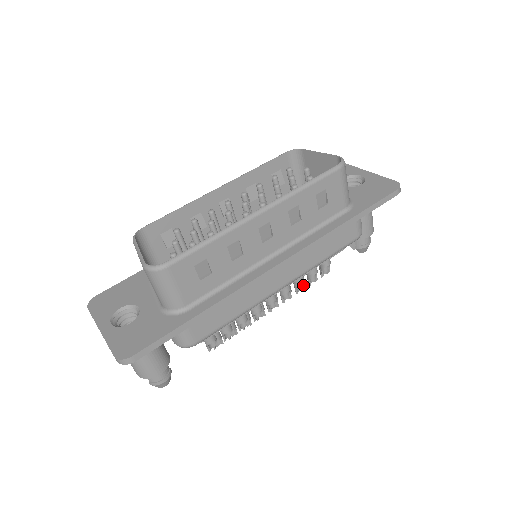
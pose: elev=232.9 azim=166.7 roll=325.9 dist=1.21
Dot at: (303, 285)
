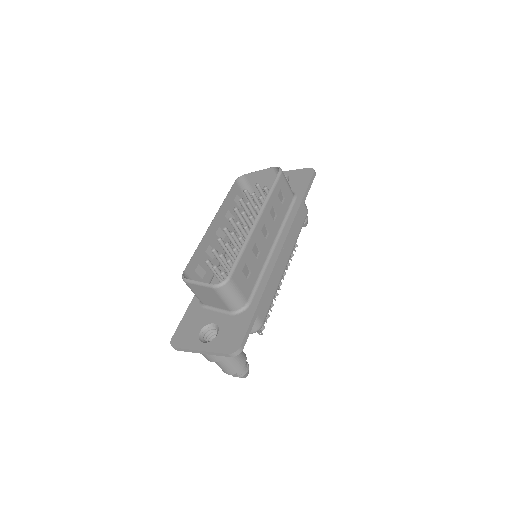
Dot at: occluded
